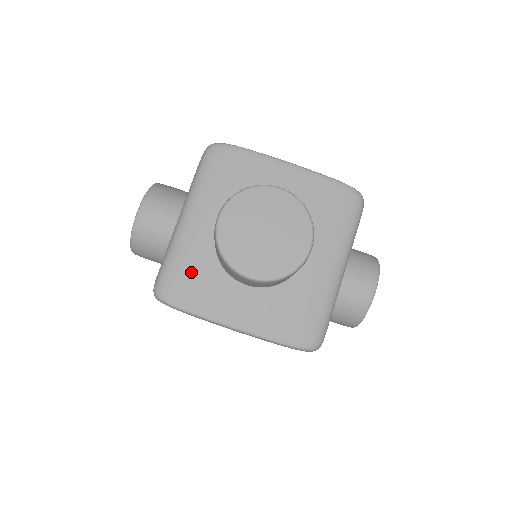
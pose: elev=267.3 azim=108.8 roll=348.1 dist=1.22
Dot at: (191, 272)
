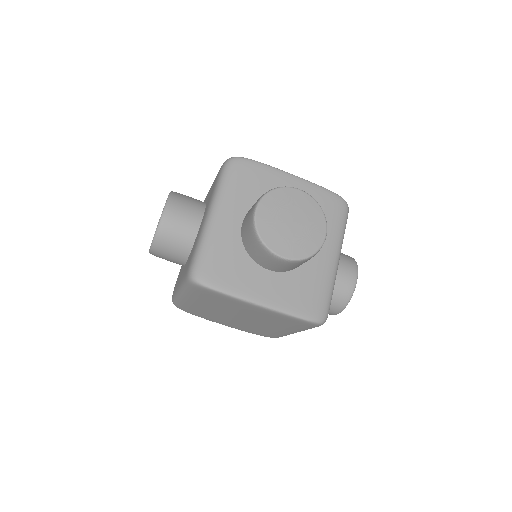
Dot at: (223, 259)
